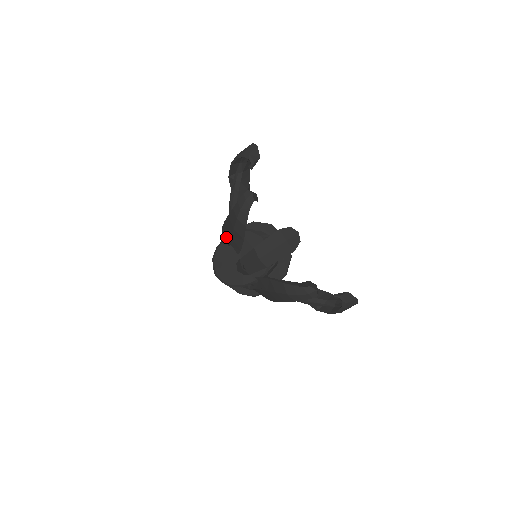
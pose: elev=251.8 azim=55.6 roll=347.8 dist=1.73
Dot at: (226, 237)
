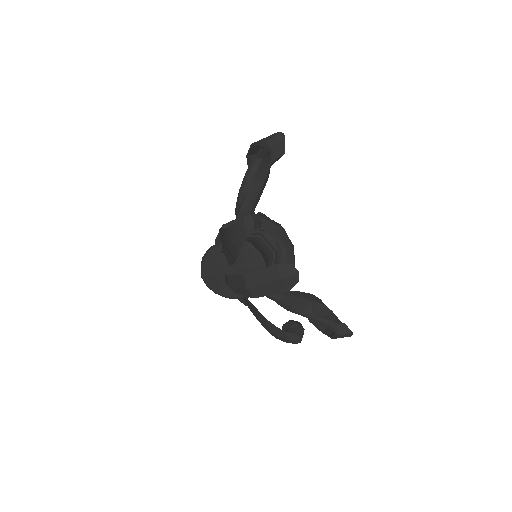
Dot at: (221, 242)
